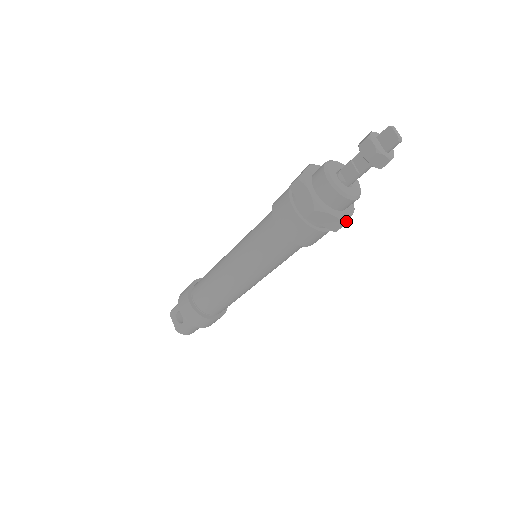
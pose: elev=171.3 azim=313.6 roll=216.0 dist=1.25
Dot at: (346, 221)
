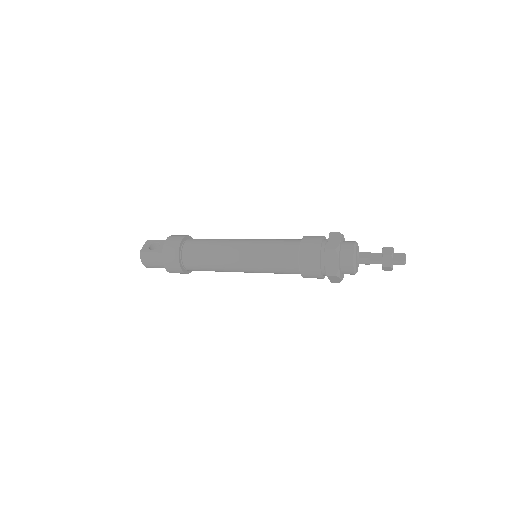
Dot at: (338, 276)
